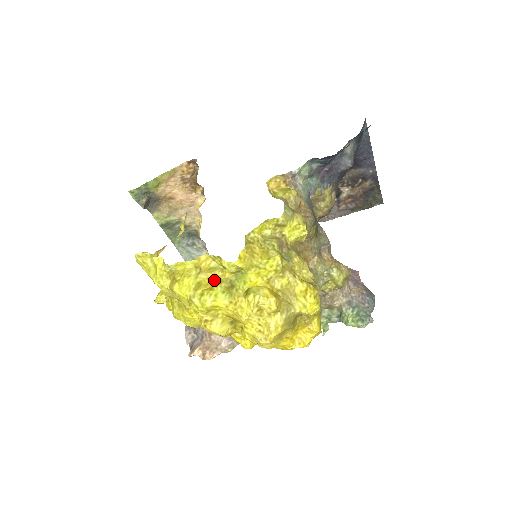
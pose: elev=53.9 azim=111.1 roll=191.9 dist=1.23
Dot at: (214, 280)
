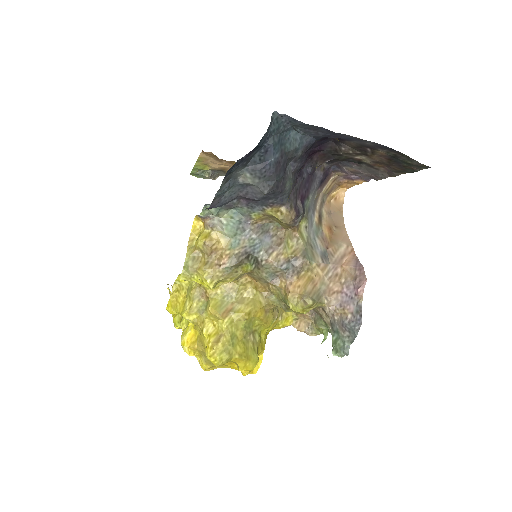
Dot at: occluded
